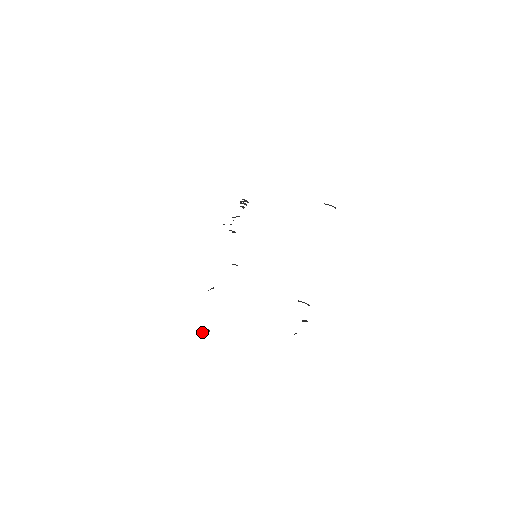
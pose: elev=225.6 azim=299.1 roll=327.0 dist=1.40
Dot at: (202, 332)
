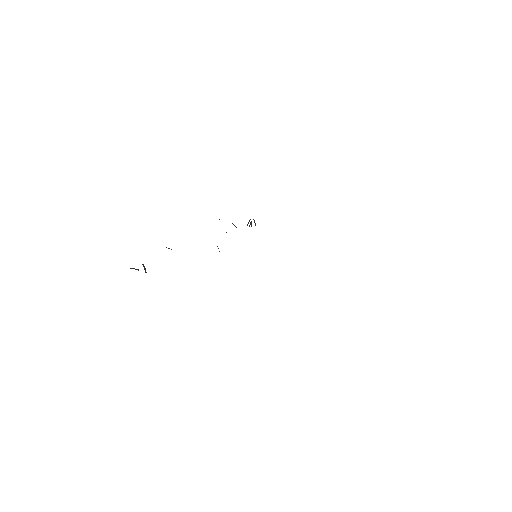
Dot at: (133, 268)
